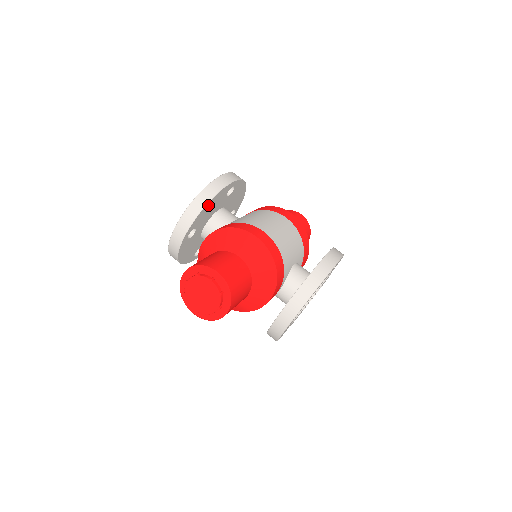
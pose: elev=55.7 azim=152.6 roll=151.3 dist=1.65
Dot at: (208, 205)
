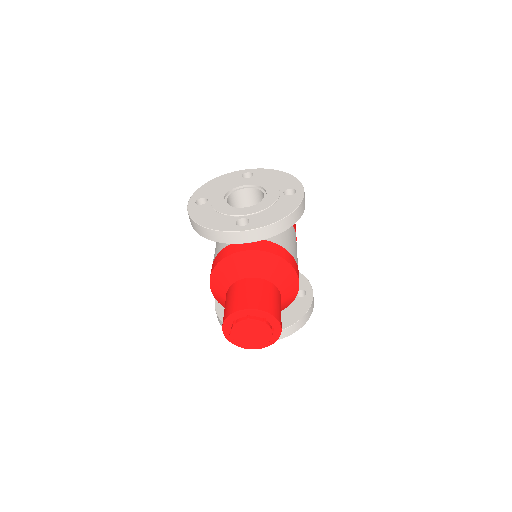
Dot at: occluded
